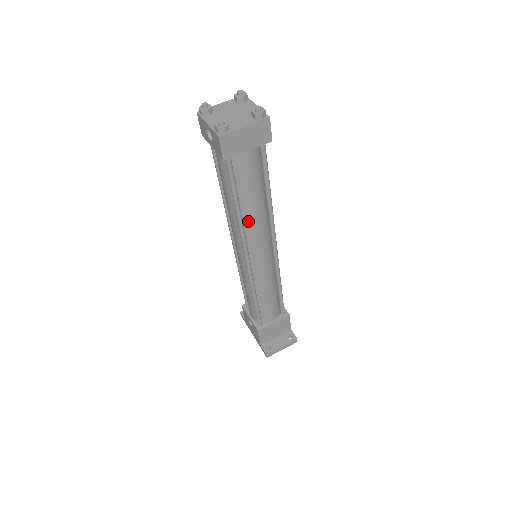
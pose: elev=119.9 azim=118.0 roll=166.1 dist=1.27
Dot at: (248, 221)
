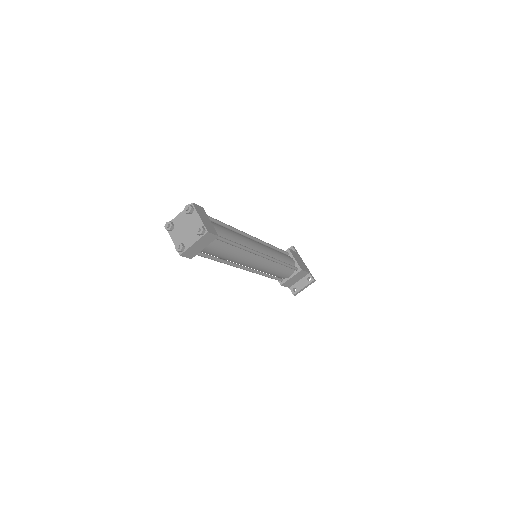
Dot at: (232, 260)
